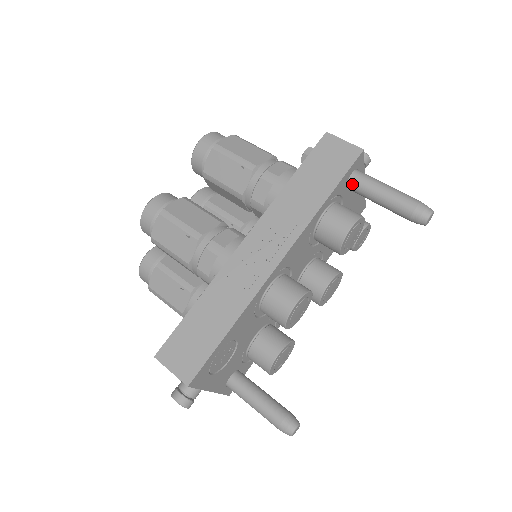
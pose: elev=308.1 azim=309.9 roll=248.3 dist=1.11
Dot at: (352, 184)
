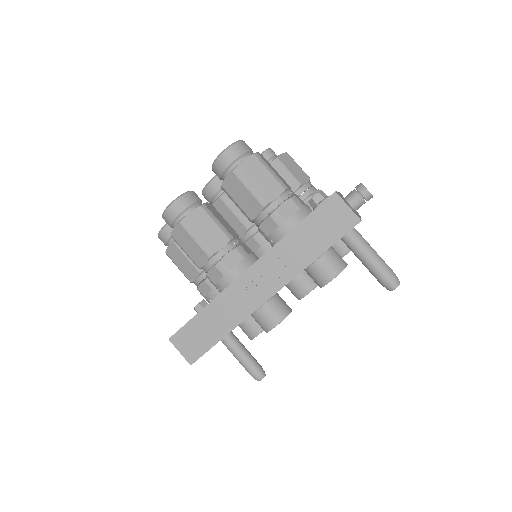
Dot at: (344, 241)
